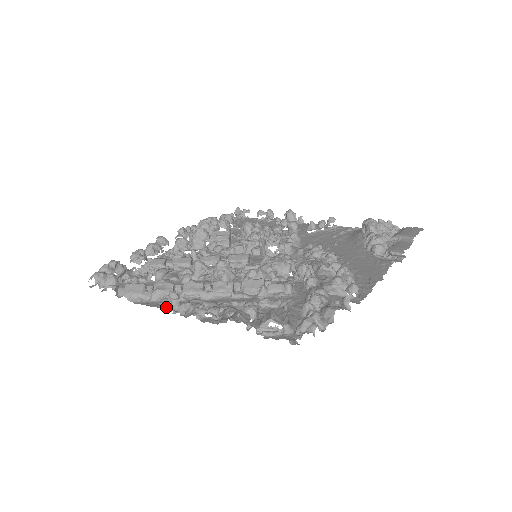
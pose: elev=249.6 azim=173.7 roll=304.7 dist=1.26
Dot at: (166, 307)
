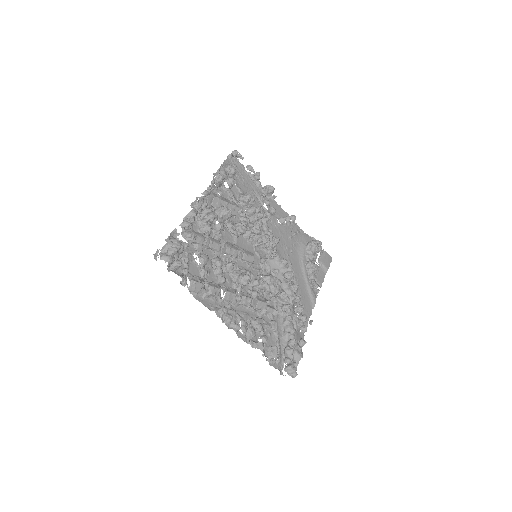
Dot at: (219, 316)
